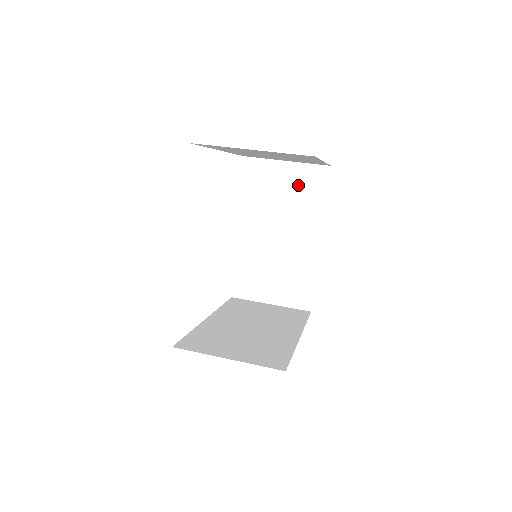
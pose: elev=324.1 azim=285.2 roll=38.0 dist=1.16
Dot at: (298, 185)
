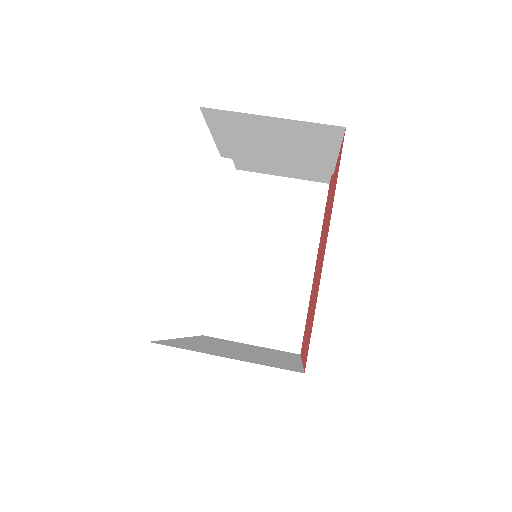
Dot at: (296, 136)
